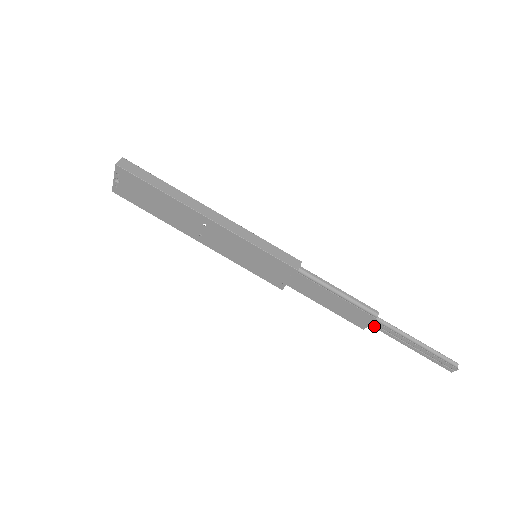
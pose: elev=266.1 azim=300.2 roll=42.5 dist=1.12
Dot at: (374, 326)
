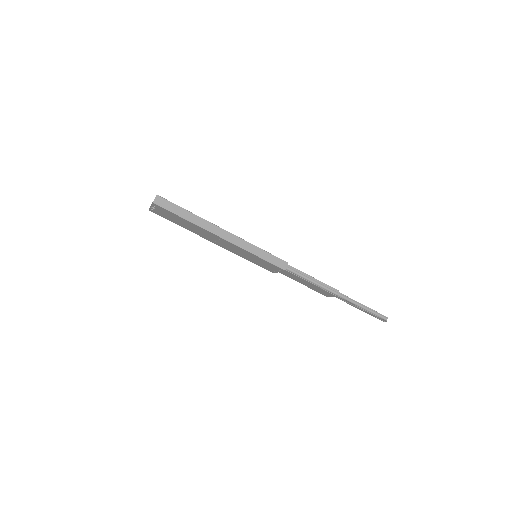
Dot at: occluded
